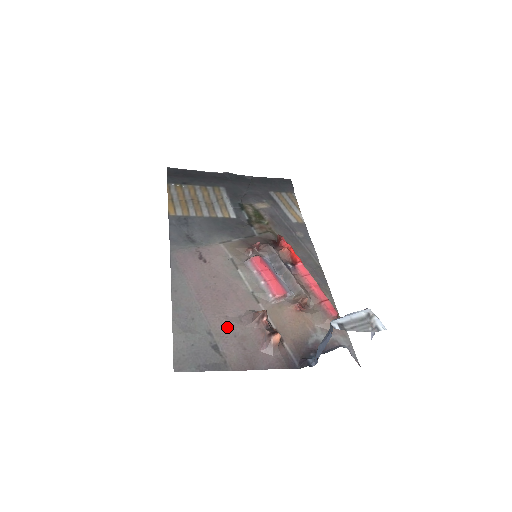
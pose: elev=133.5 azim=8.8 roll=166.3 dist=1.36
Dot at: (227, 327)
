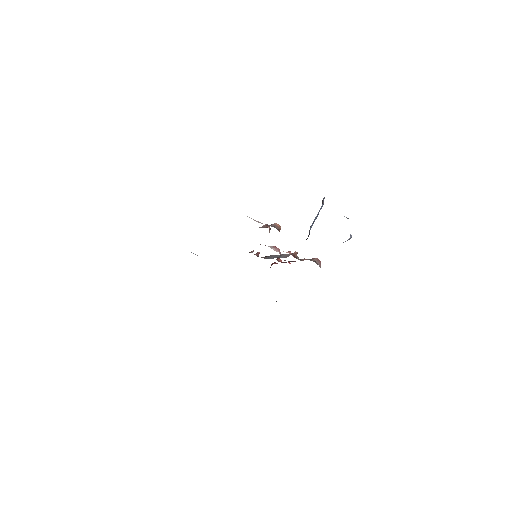
Dot at: occluded
